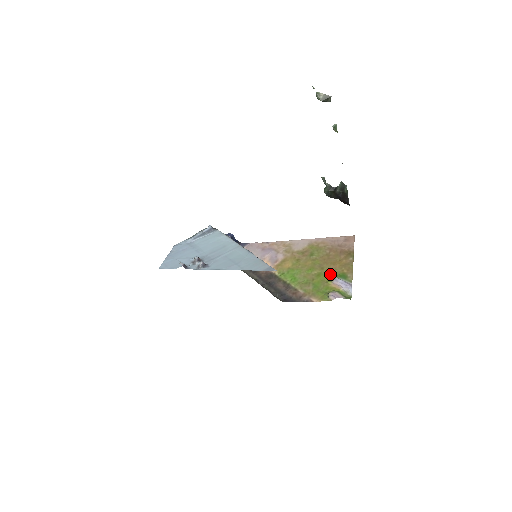
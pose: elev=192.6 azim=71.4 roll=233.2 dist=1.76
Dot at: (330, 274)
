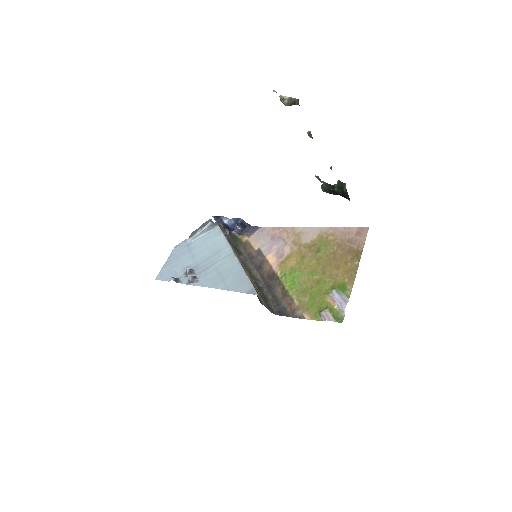
Dot at: (330, 283)
